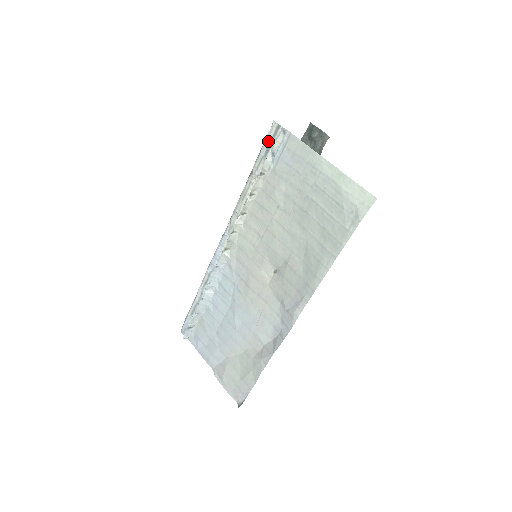
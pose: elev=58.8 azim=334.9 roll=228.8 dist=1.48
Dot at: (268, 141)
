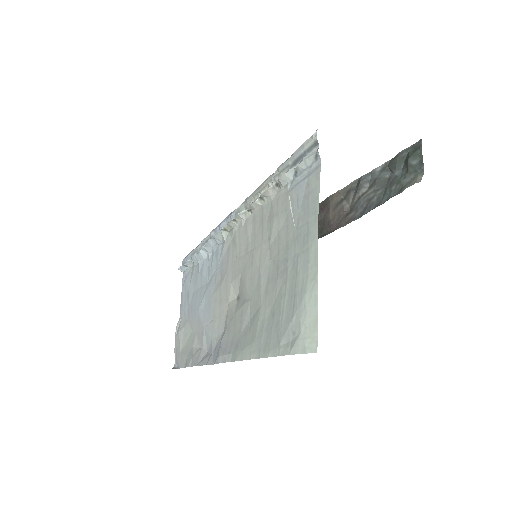
Dot at: (300, 151)
